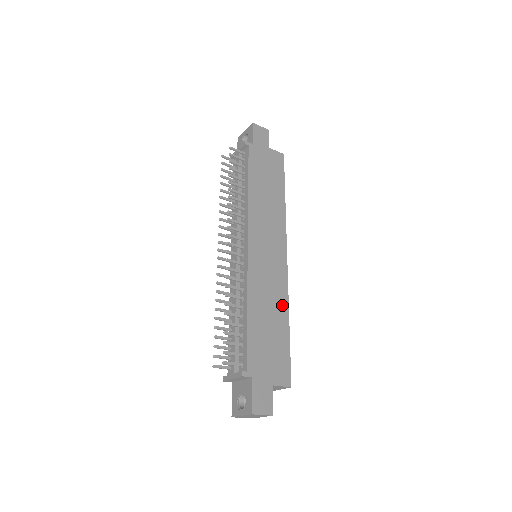
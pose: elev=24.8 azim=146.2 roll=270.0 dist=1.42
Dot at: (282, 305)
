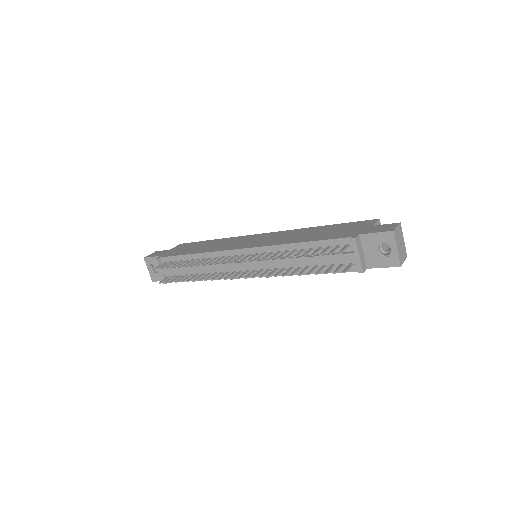
Dot at: (304, 230)
